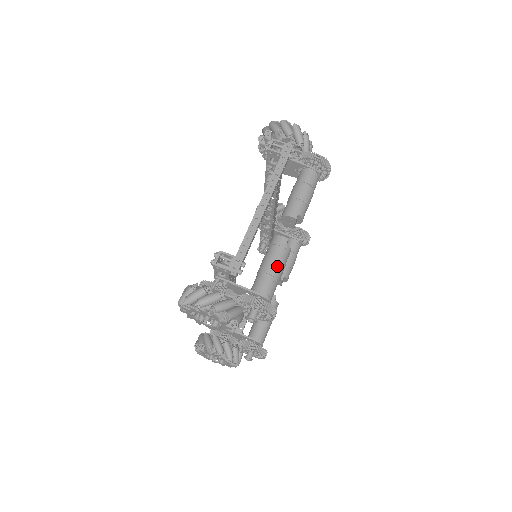
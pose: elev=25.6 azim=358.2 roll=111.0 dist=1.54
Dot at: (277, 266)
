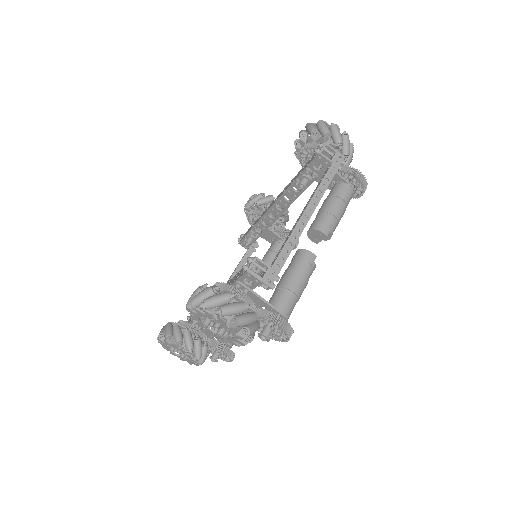
Dot at: (302, 284)
